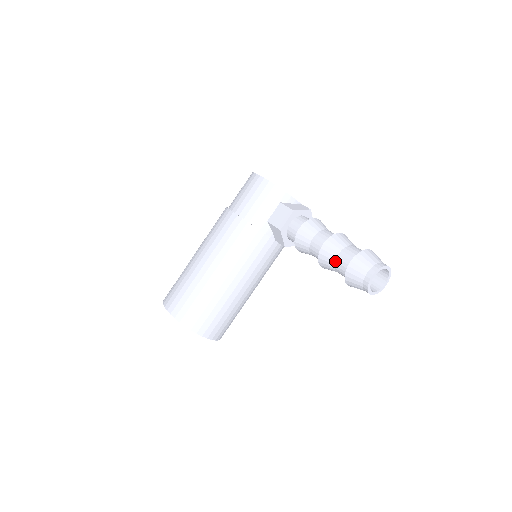
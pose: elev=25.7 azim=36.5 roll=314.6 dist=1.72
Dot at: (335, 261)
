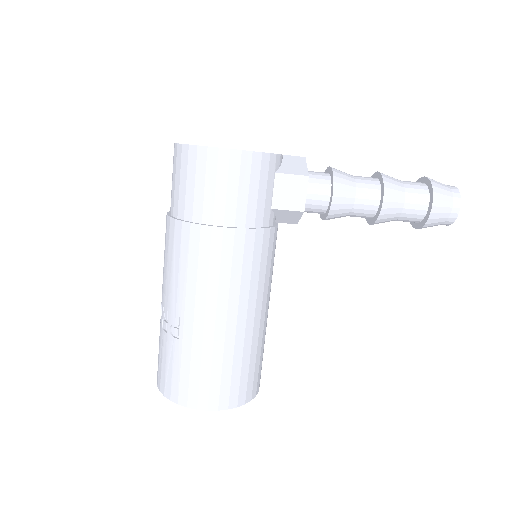
Dot at: (402, 213)
